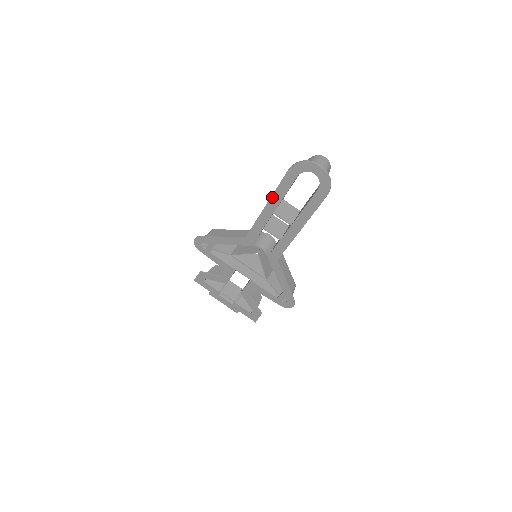
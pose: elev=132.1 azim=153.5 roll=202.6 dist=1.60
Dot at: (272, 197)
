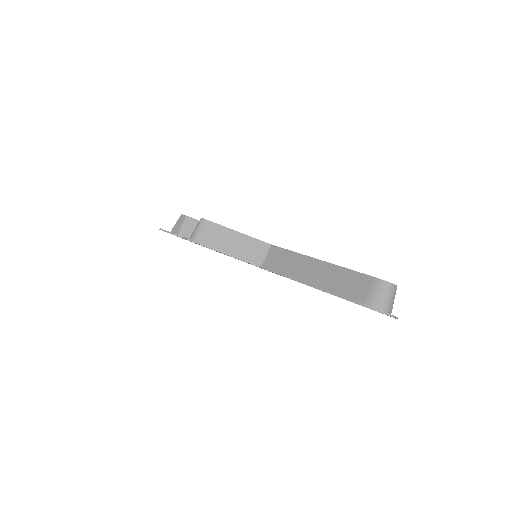
Dot at: (321, 290)
